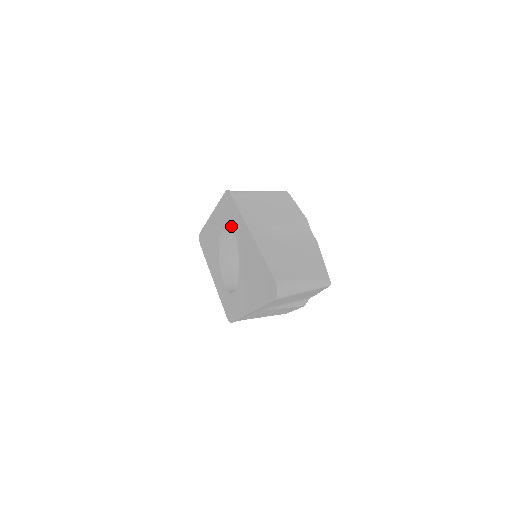
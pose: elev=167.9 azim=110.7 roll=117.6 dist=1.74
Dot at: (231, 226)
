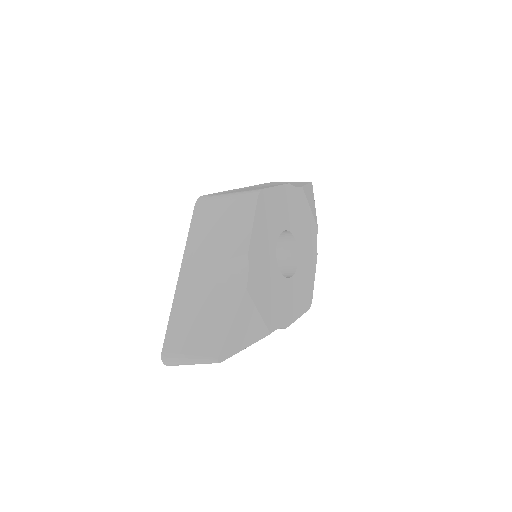
Dot at: occluded
